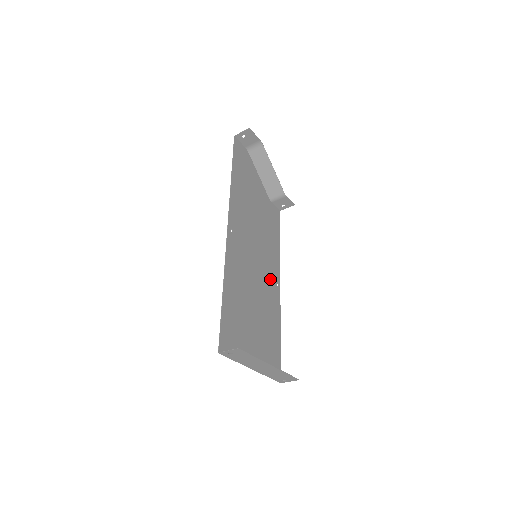
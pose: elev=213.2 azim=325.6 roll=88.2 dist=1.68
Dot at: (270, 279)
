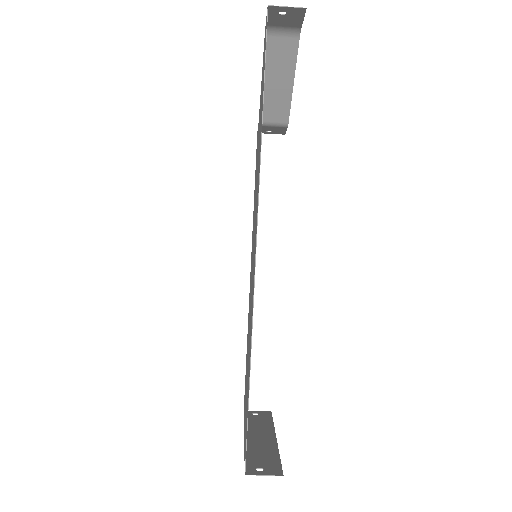
Dot at: occluded
